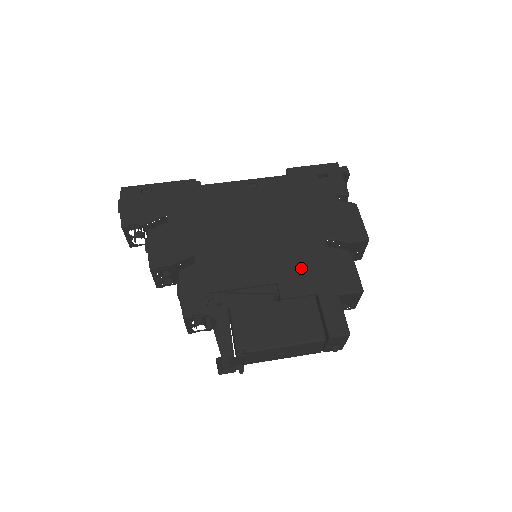
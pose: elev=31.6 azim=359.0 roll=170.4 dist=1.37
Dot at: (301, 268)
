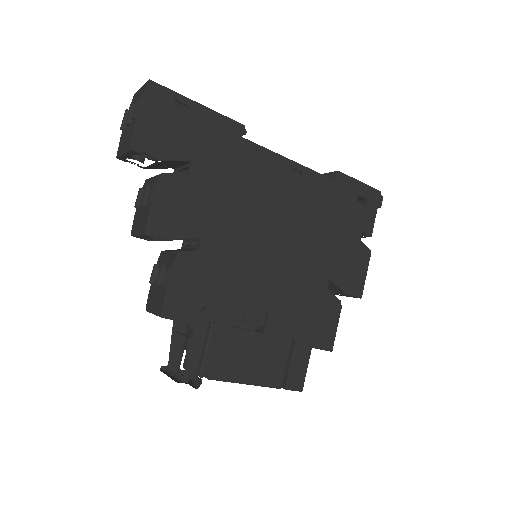
Dot at: (296, 305)
